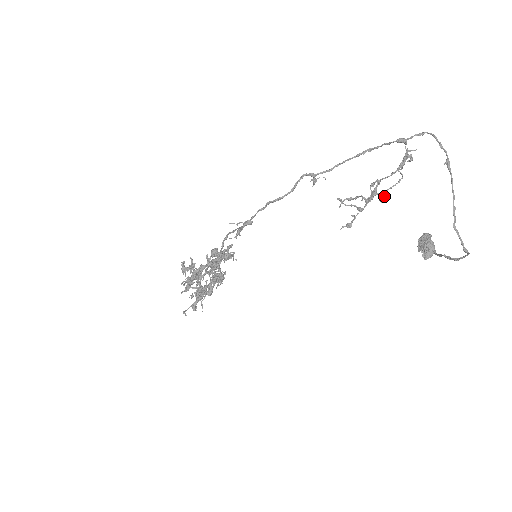
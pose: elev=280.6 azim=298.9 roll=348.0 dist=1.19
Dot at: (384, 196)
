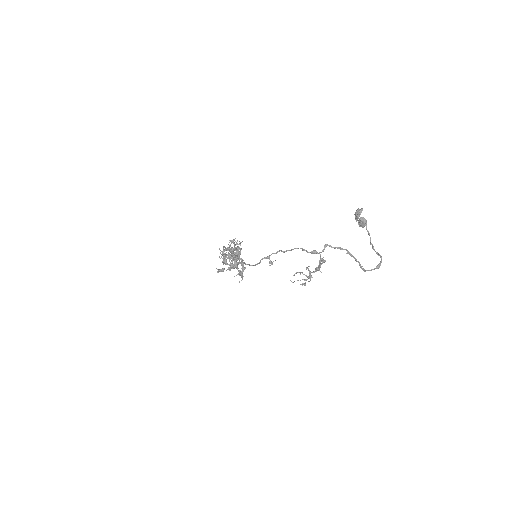
Dot at: (317, 269)
